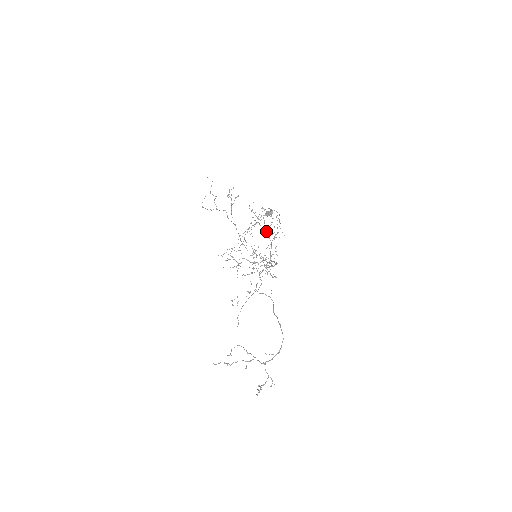
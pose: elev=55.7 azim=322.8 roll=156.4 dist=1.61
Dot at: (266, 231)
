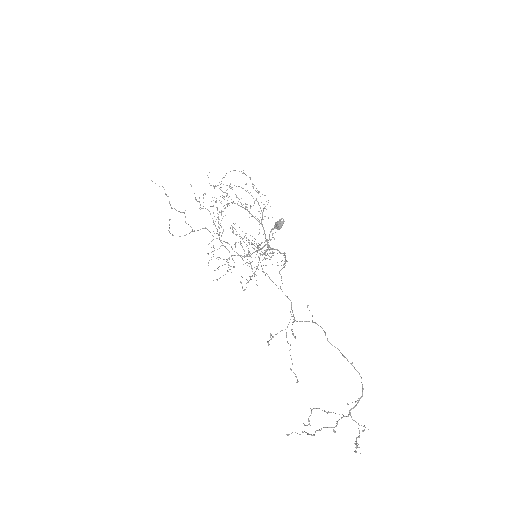
Dot at: occluded
